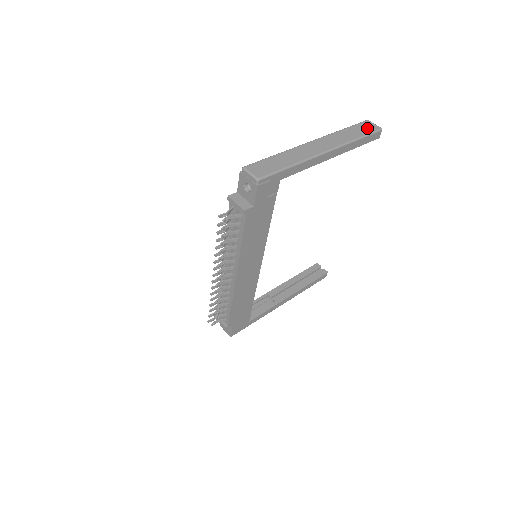
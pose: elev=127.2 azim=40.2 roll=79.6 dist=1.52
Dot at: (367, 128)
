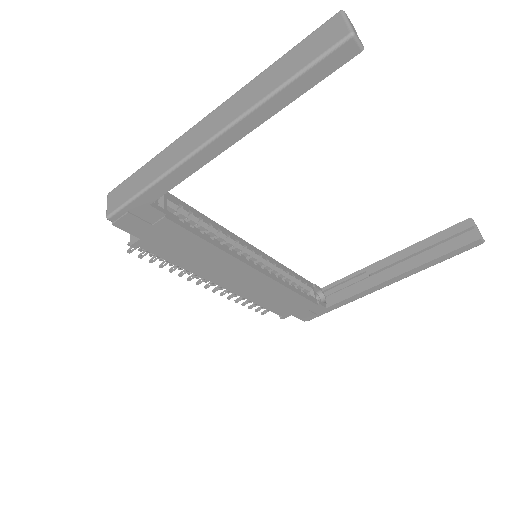
Dot at: (317, 44)
